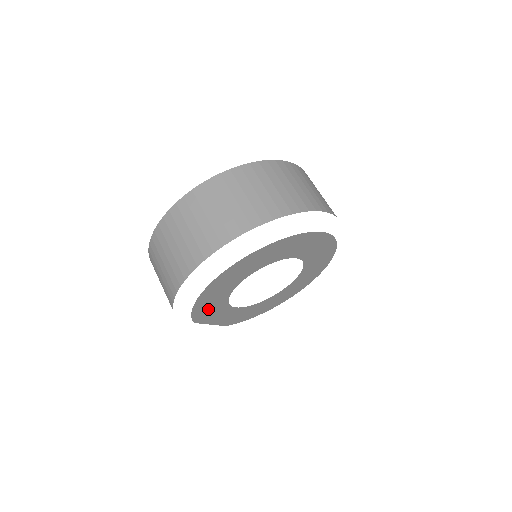
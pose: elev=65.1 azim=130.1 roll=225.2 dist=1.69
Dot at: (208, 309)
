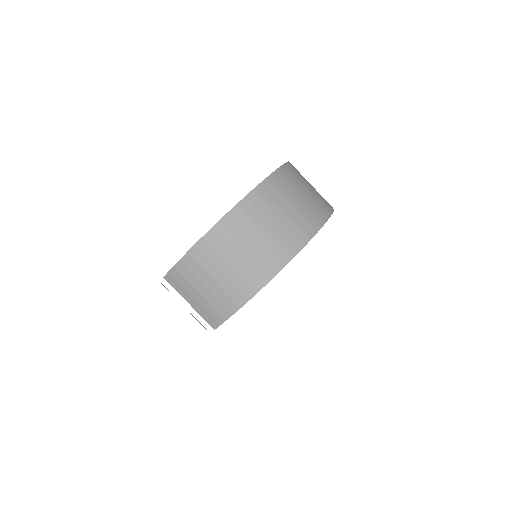
Dot at: occluded
